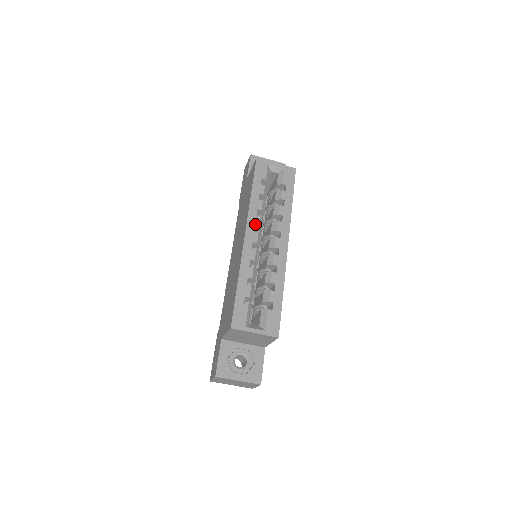
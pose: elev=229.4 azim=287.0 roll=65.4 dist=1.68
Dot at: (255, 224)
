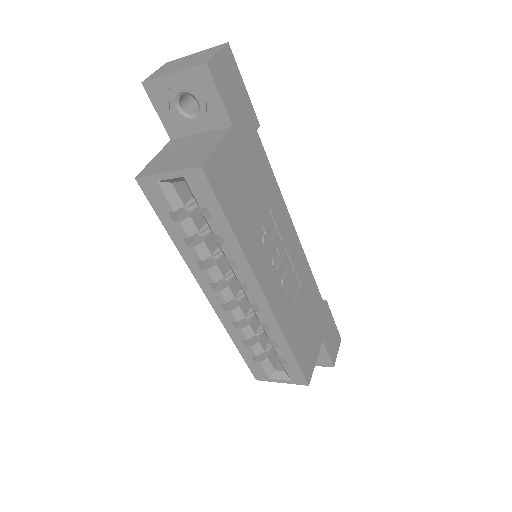
Dot at: (208, 282)
